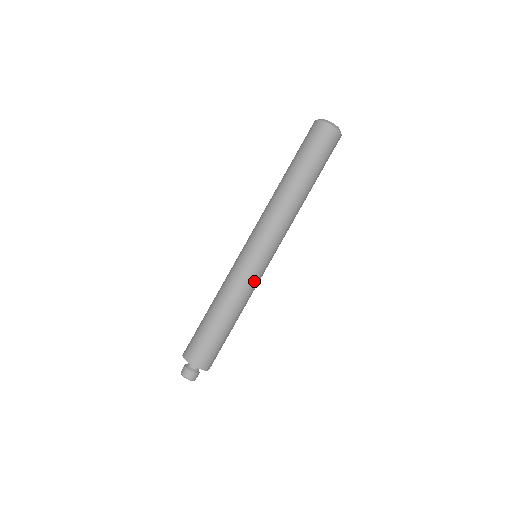
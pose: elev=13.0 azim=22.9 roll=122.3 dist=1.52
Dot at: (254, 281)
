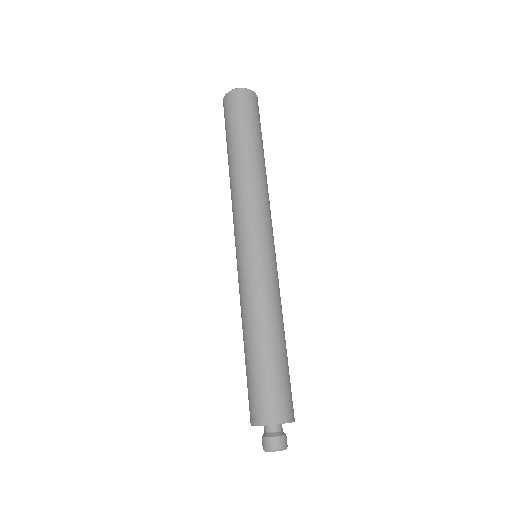
Dot at: (278, 281)
